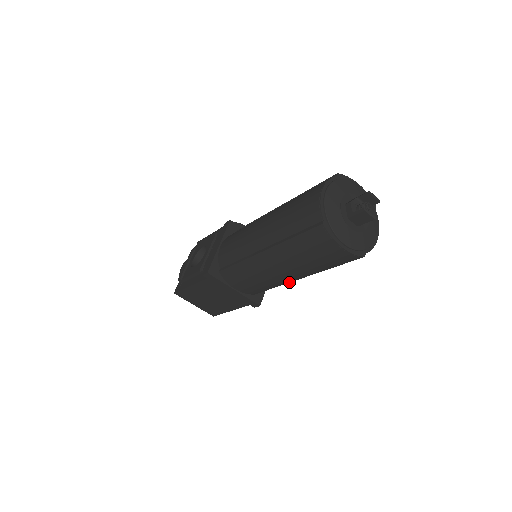
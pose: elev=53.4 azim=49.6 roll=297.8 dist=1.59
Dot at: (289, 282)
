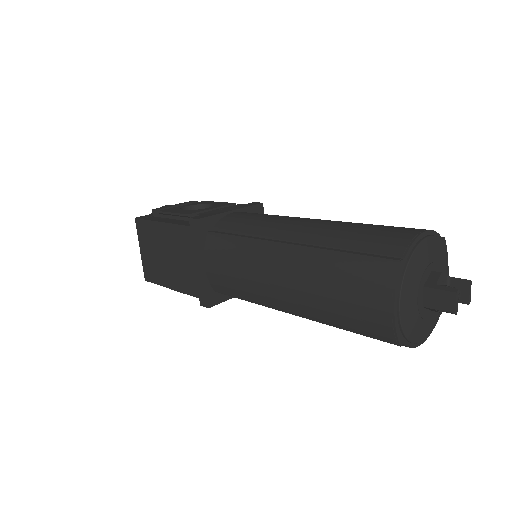
Dot at: (271, 307)
